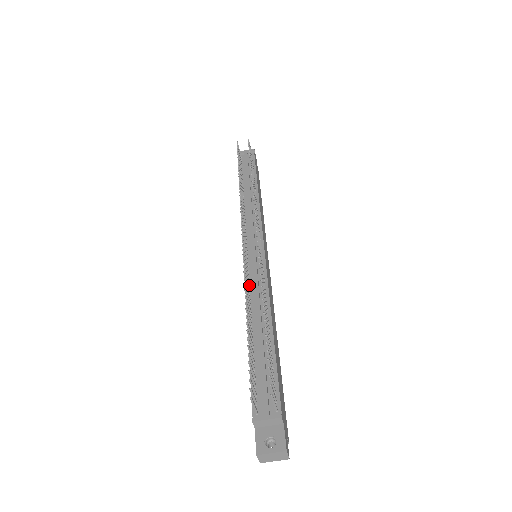
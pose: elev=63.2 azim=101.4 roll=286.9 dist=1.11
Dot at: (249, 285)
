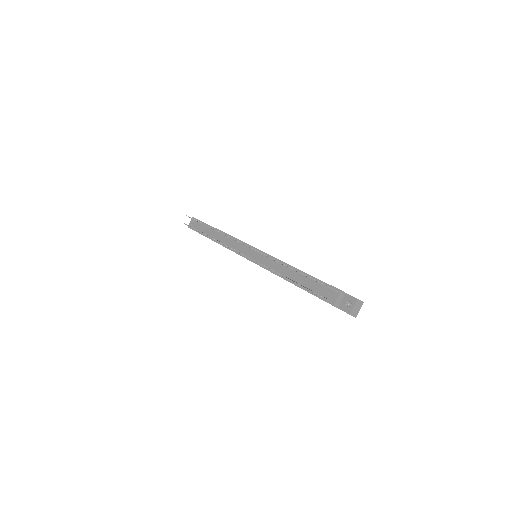
Dot at: occluded
